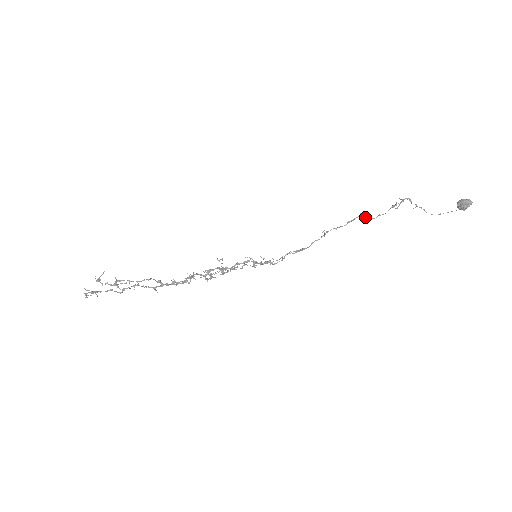
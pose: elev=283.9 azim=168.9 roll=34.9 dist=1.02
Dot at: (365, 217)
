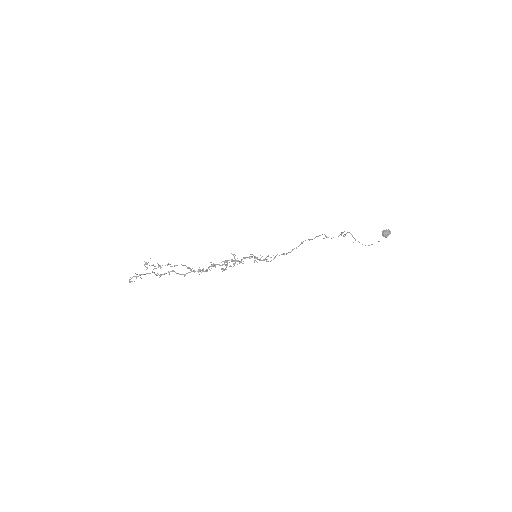
Dot at: (326, 237)
